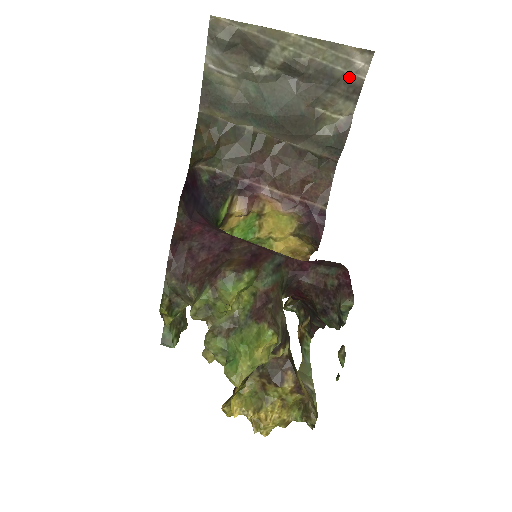
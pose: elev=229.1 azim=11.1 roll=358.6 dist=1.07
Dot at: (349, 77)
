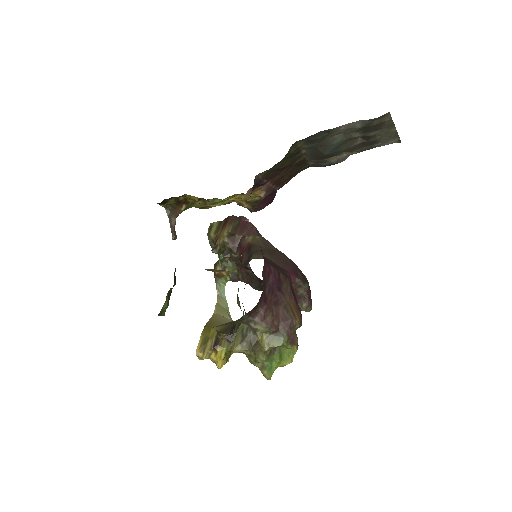
Dot at: (377, 145)
